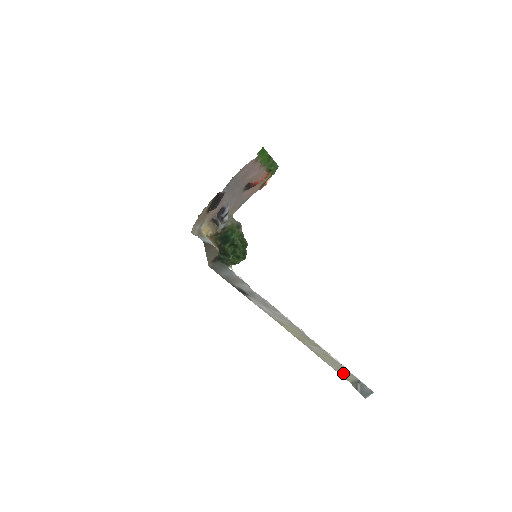
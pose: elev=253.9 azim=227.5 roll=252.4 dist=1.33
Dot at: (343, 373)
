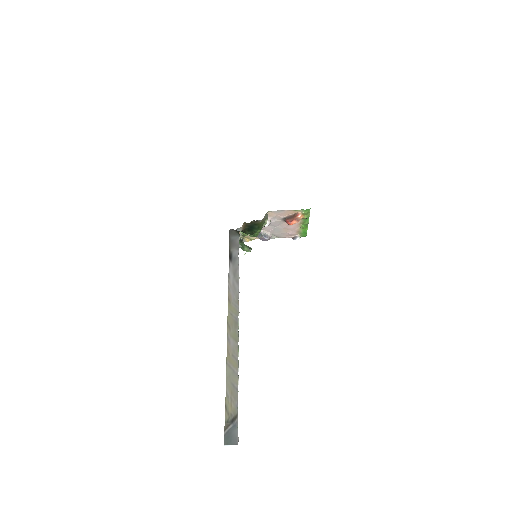
Dot at: (230, 397)
